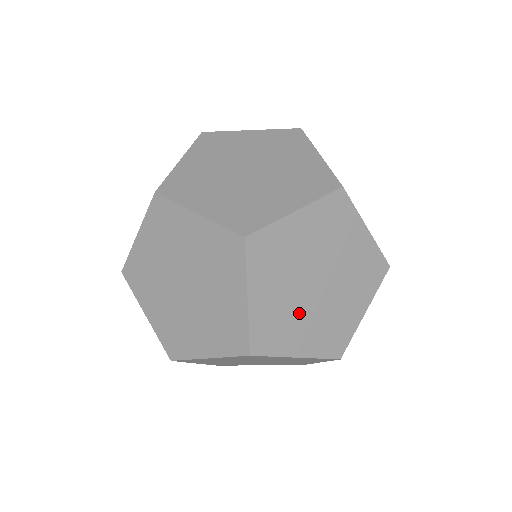
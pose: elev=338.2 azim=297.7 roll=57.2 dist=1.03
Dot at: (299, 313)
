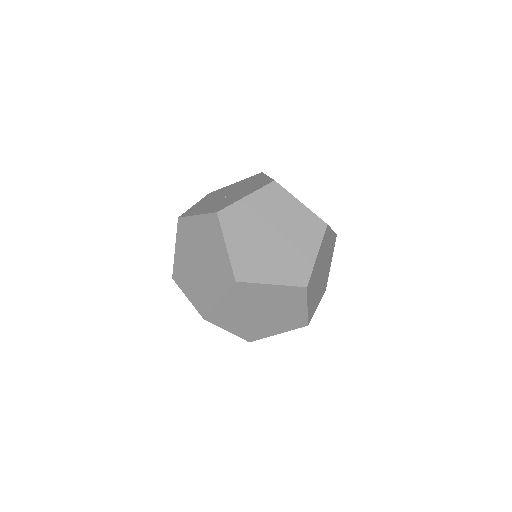
Dot at: (318, 291)
